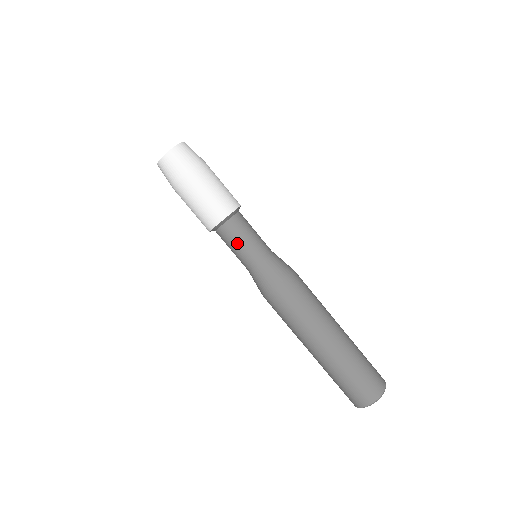
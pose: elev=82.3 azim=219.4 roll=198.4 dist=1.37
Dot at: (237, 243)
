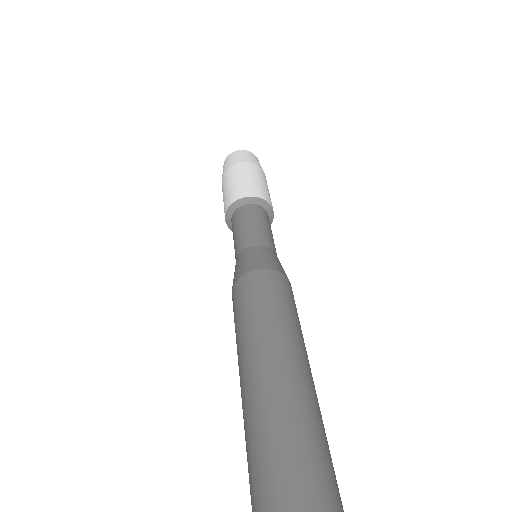
Dot at: (241, 225)
